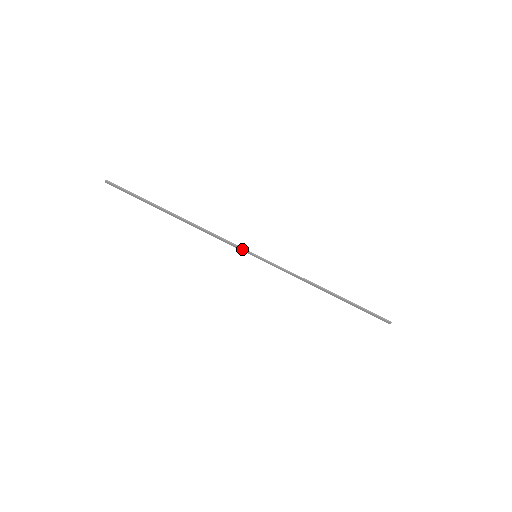
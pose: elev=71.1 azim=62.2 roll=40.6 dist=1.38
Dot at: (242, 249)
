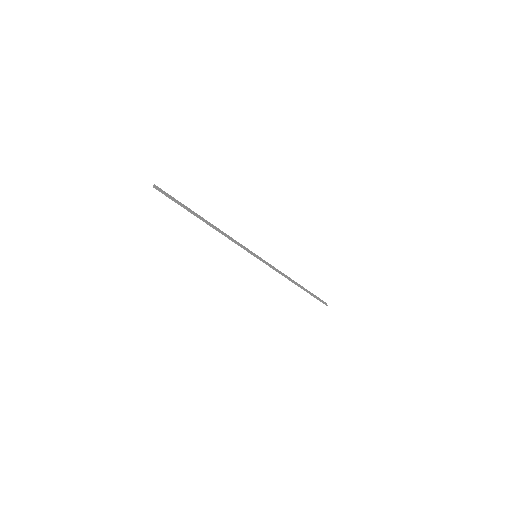
Dot at: (247, 251)
